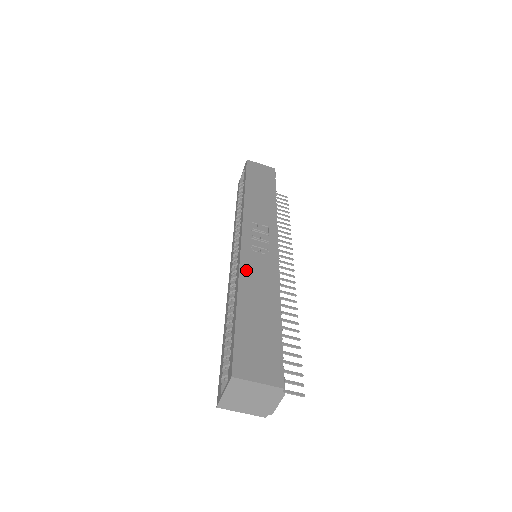
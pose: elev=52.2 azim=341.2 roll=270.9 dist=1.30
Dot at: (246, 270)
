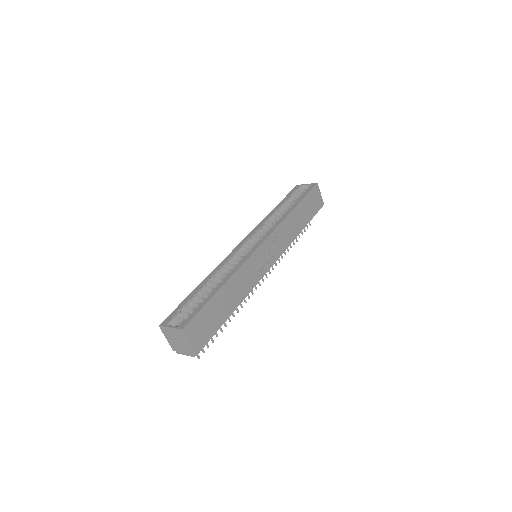
Dot at: (243, 270)
